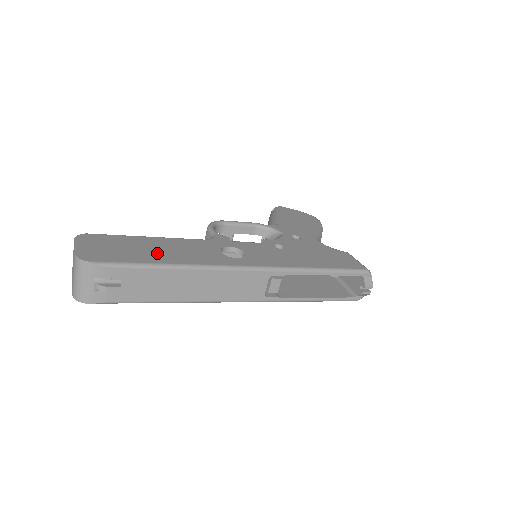
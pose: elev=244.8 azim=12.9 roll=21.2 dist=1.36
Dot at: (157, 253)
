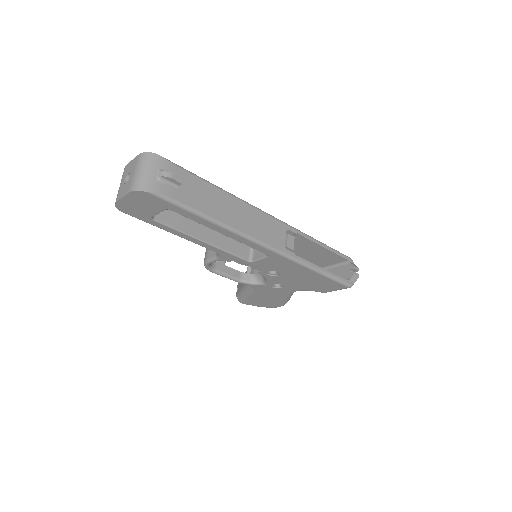
Dot at: occluded
